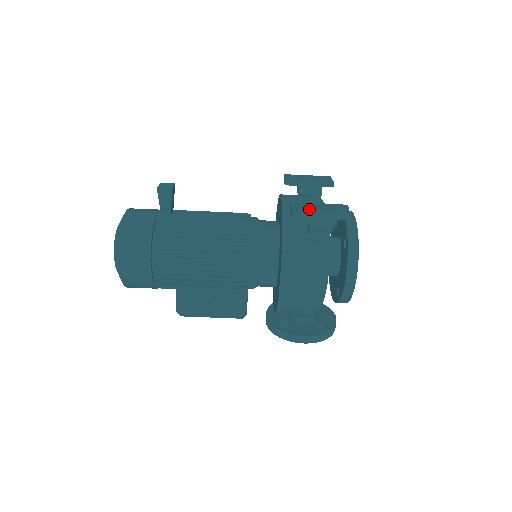
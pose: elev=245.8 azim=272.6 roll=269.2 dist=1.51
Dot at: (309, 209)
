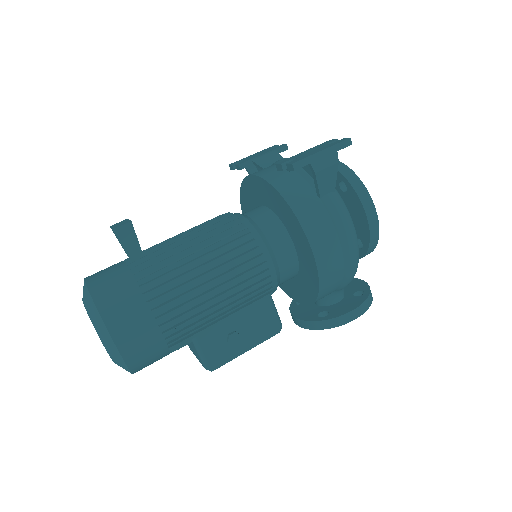
Dot at: (304, 156)
